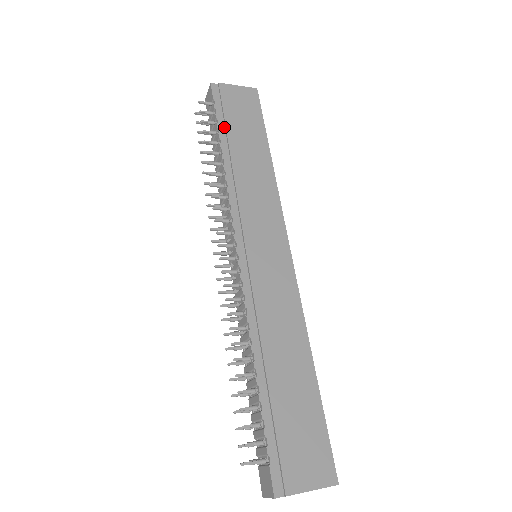
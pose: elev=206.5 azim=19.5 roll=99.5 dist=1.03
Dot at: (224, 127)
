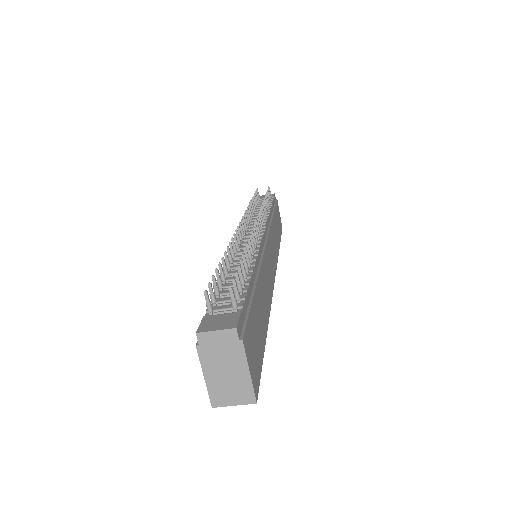
Dot at: (273, 208)
